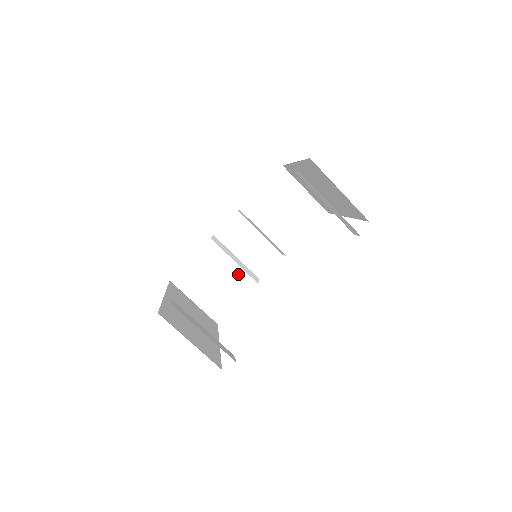
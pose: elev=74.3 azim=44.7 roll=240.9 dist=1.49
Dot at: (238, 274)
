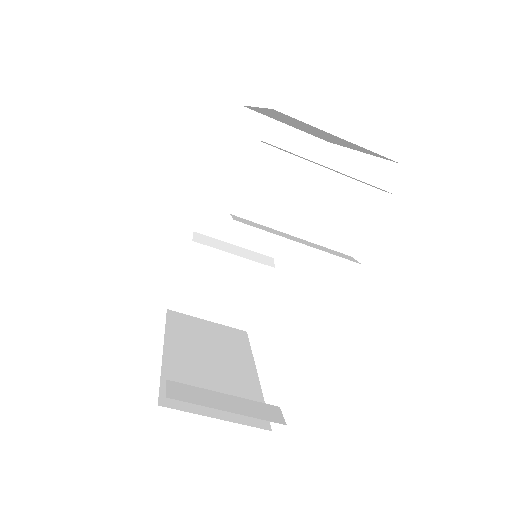
Dot at: (245, 267)
